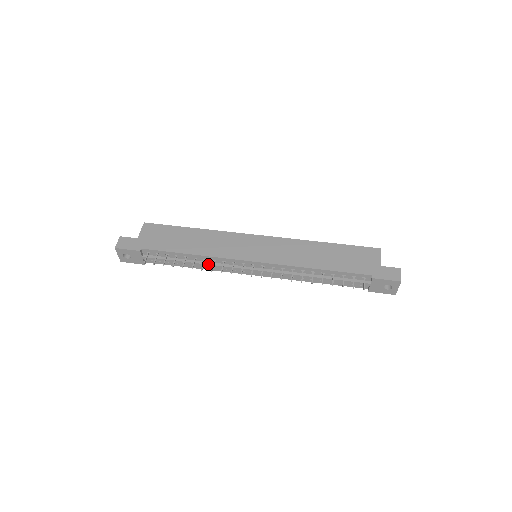
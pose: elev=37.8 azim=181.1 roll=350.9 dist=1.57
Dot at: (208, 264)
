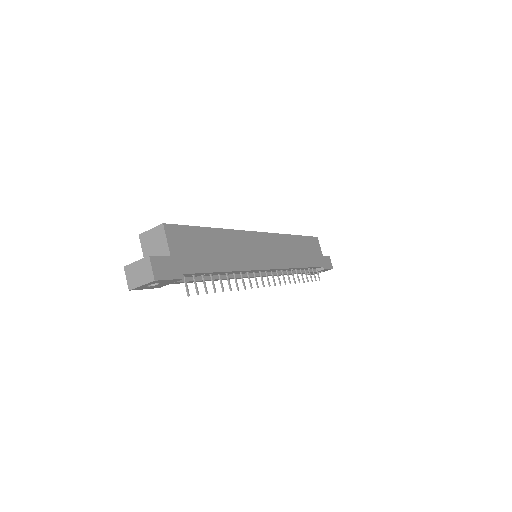
Dot at: (233, 277)
